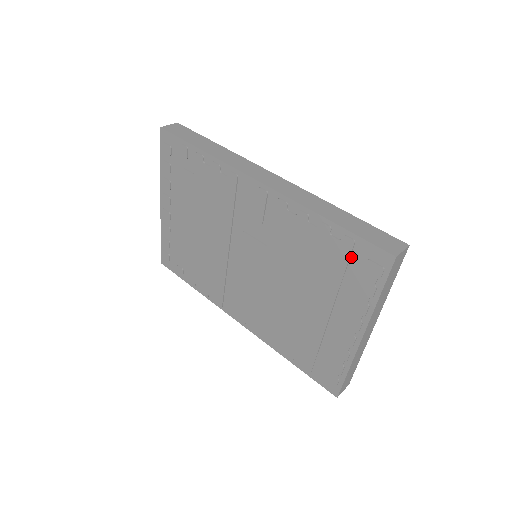
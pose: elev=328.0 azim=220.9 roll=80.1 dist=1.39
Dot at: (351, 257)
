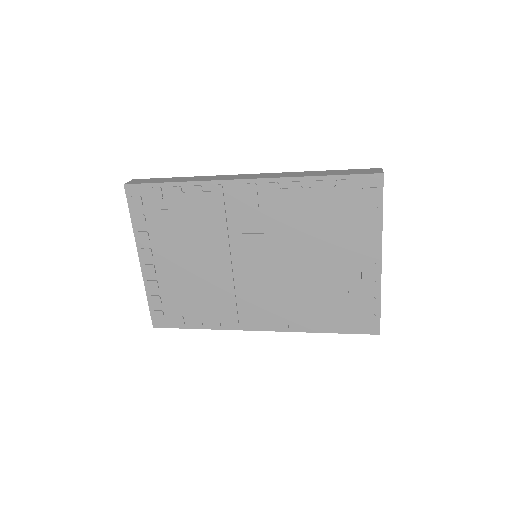
Dot at: (348, 196)
